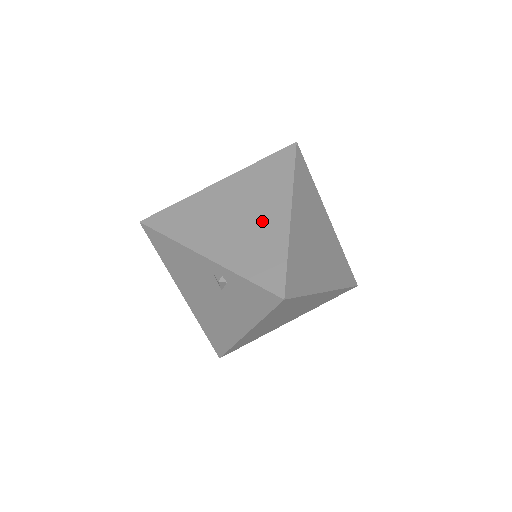
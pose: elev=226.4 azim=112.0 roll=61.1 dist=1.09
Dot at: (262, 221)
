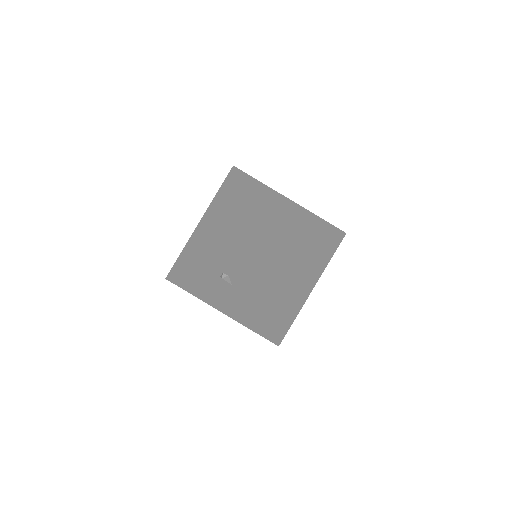
Dot at: (230, 224)
